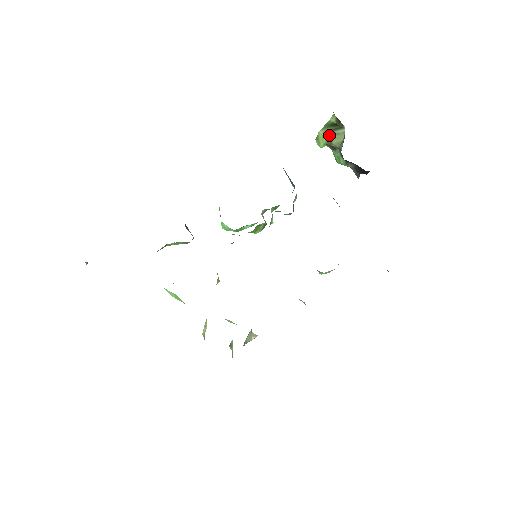
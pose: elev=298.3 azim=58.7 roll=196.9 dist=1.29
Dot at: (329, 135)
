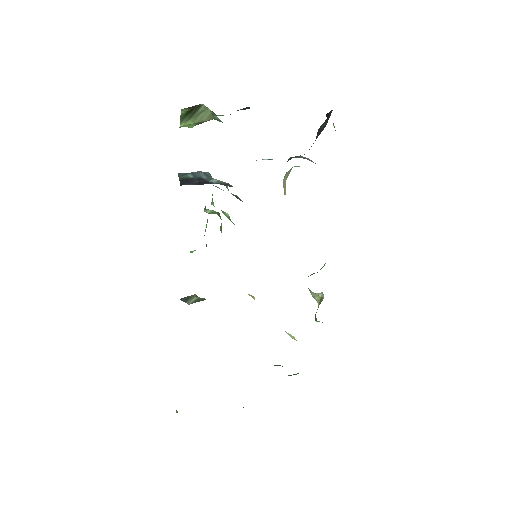
Dot at: (193, 120)
